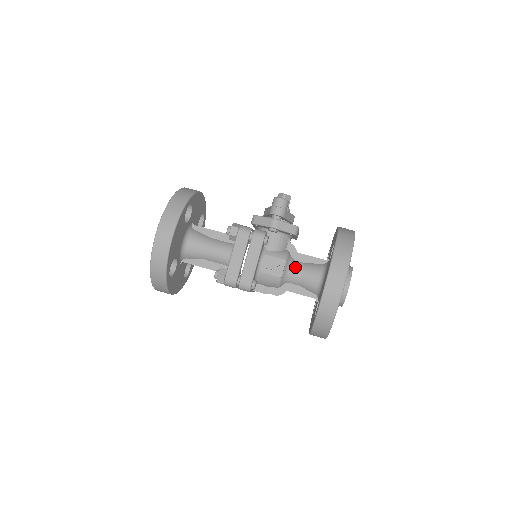
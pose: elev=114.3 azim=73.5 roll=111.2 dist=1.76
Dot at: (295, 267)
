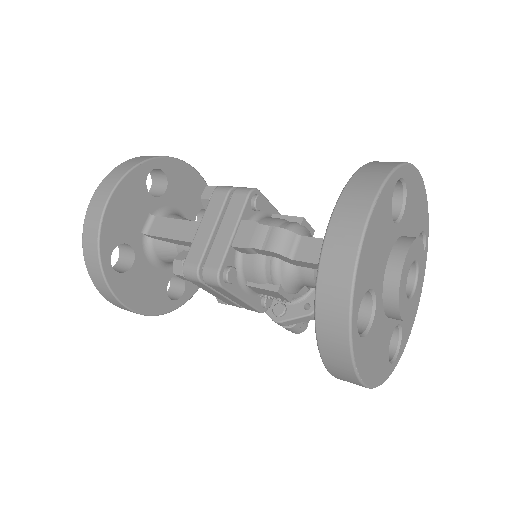
Dot at: occluded
